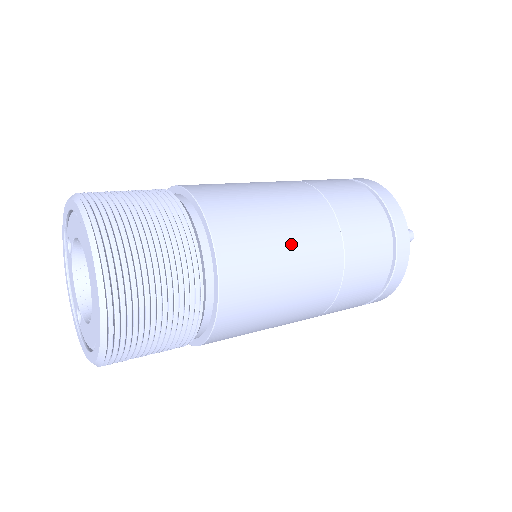
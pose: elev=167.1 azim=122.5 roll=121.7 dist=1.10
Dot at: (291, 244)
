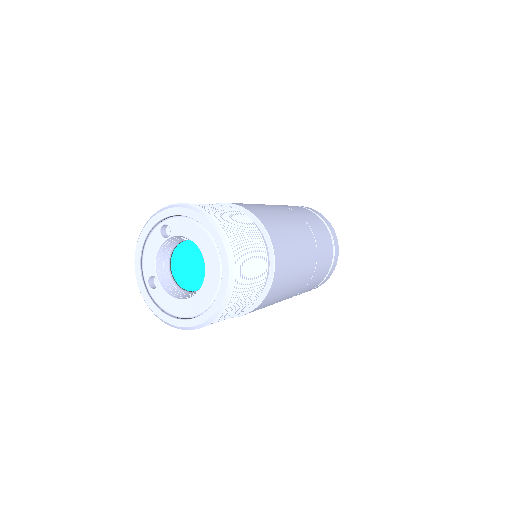
Dot at: (299, 271)
